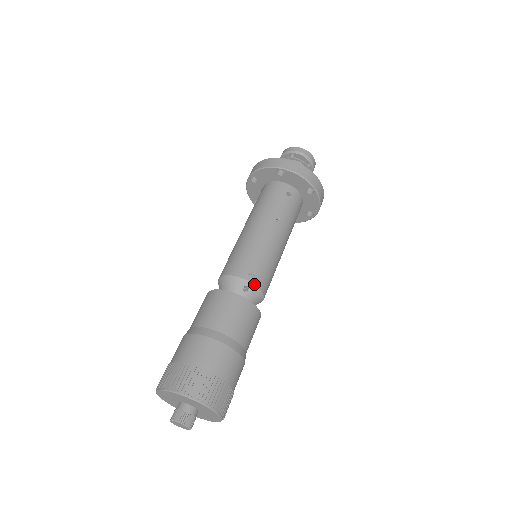
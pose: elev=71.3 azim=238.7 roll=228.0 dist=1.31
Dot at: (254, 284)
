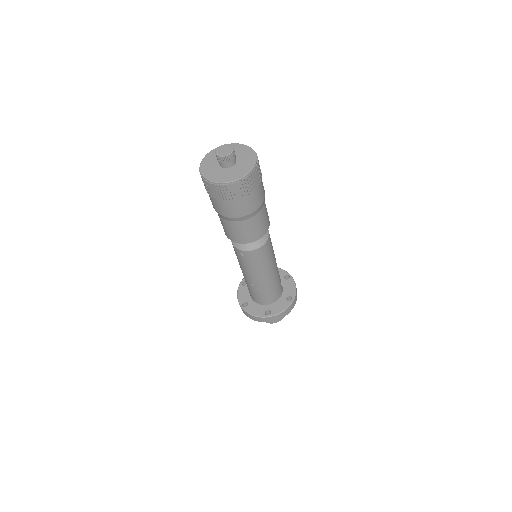
Dot at: (269, 235)
